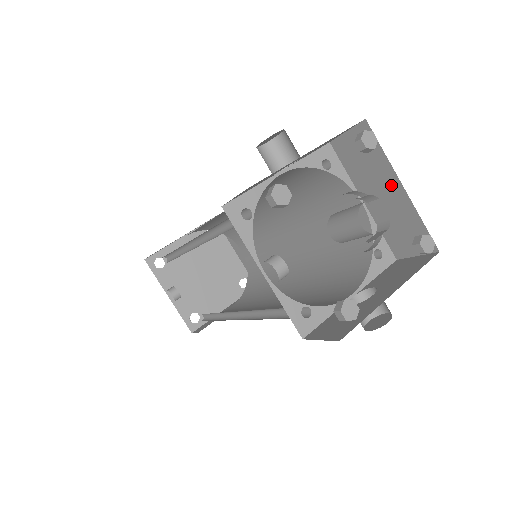
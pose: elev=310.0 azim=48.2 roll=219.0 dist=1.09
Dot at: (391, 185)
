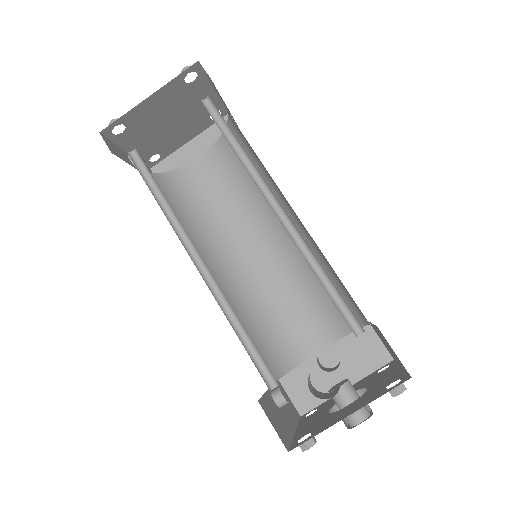
Dot at: occluded
